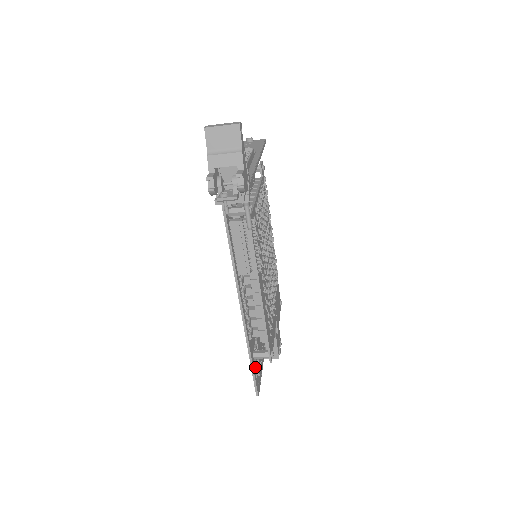
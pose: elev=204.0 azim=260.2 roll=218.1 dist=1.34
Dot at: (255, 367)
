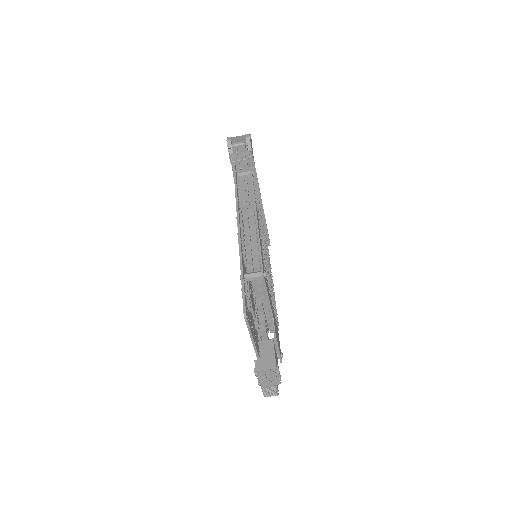
Dot at: (245, 287)
